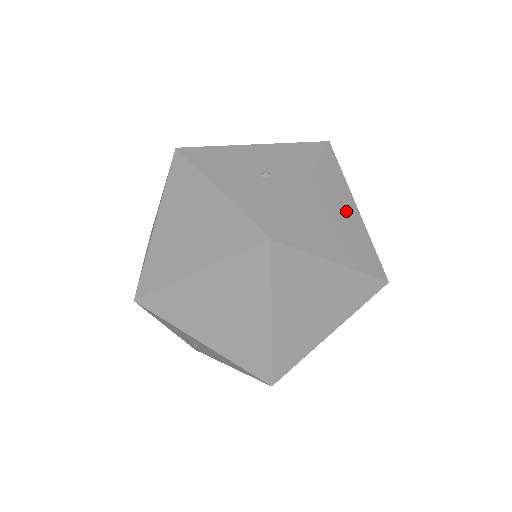
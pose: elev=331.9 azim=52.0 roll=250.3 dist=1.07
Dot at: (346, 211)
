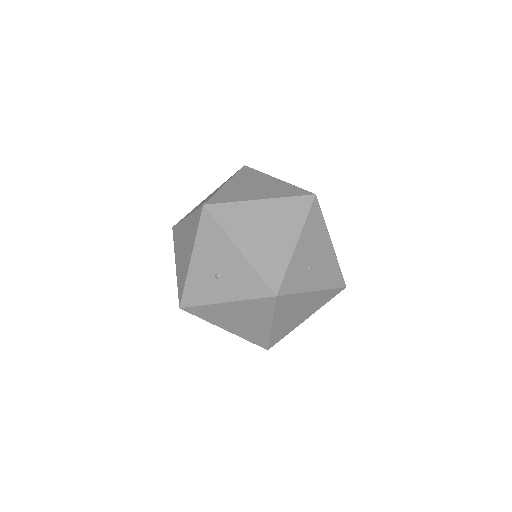
Dot at: (257, 322)
